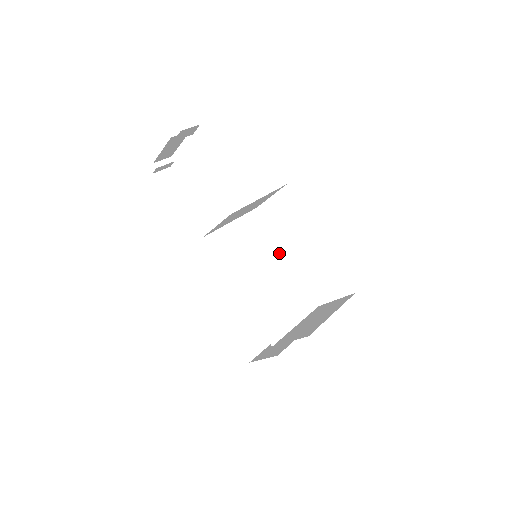
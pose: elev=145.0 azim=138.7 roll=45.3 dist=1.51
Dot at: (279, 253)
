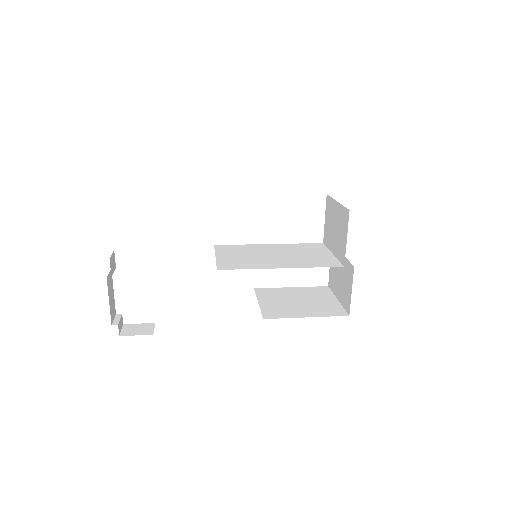
Dot at: (263, 246)
